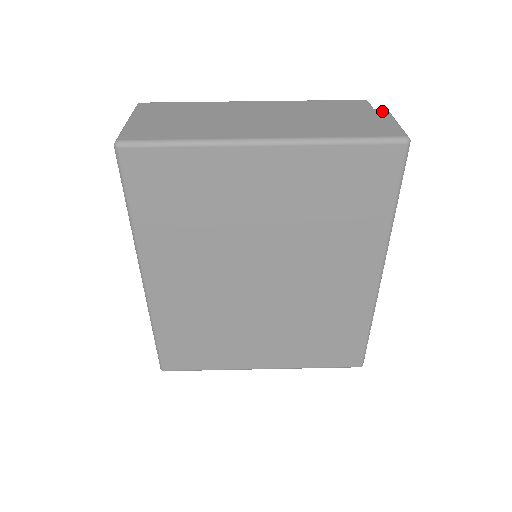
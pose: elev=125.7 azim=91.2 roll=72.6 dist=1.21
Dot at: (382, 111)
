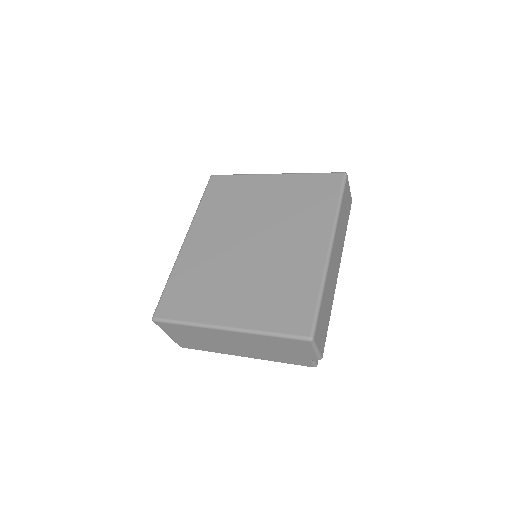
Dot at: occluded
